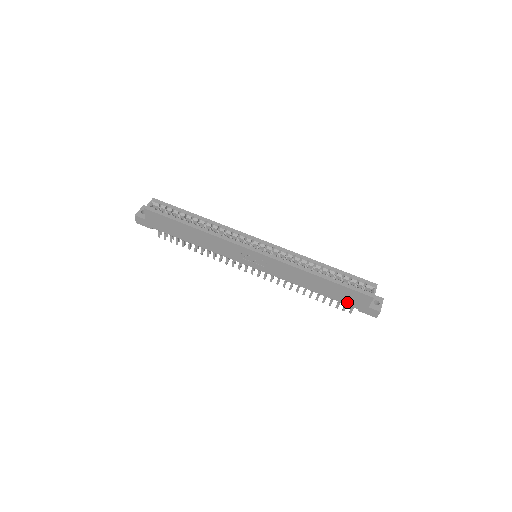
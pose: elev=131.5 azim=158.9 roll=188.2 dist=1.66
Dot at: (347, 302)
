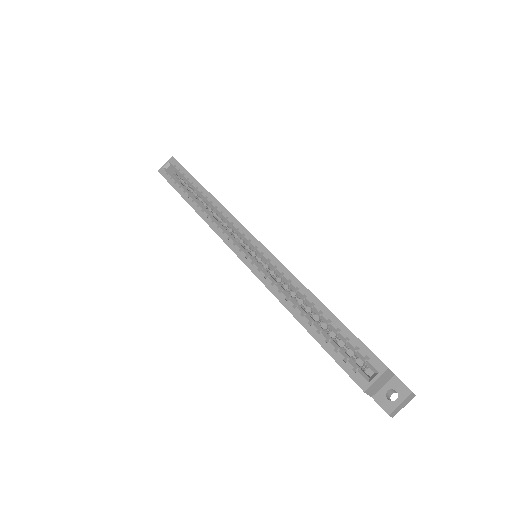
Dot at: occluded
